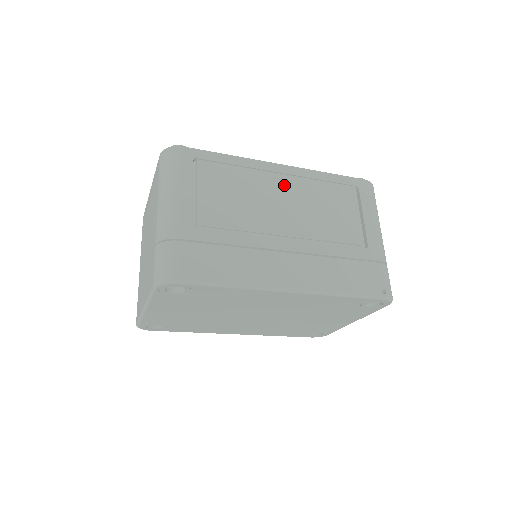
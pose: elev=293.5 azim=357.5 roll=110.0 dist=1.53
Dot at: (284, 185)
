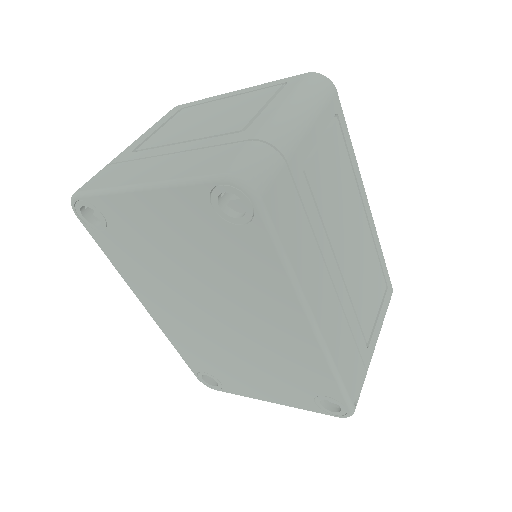
Dot at: (362, 223)
